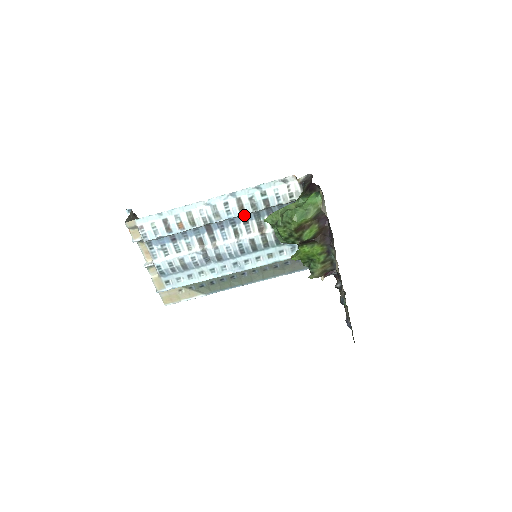
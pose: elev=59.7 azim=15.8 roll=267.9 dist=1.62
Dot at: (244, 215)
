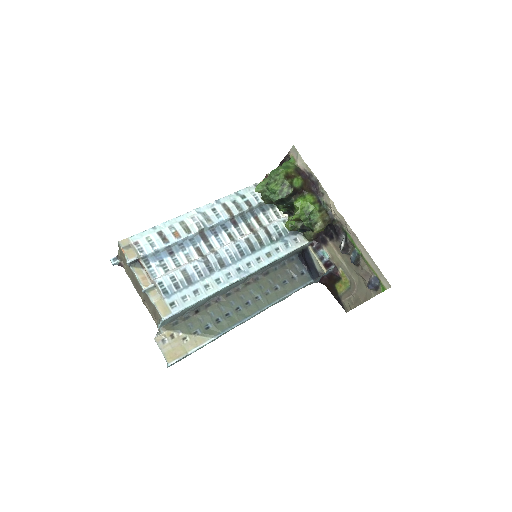
Dot at: (232, 220)
